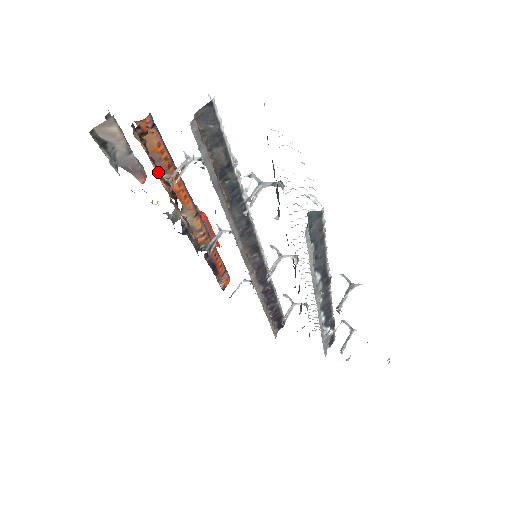
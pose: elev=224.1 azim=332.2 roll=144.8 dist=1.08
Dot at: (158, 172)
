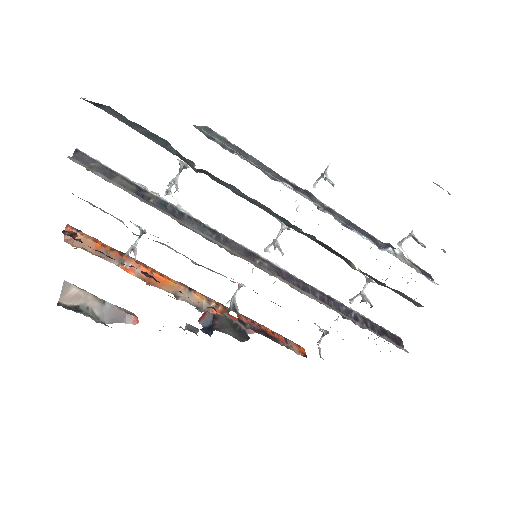
Dot at: (113, 259)
